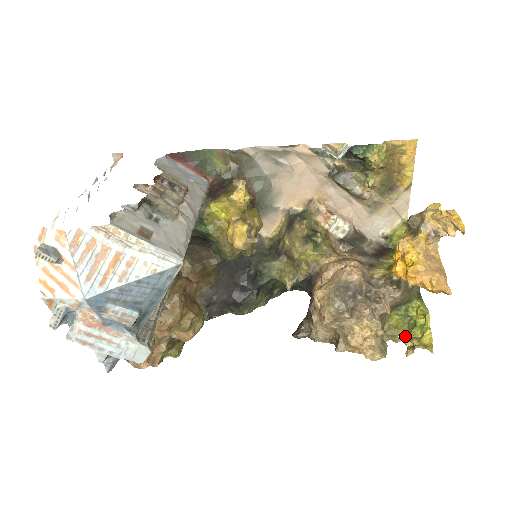
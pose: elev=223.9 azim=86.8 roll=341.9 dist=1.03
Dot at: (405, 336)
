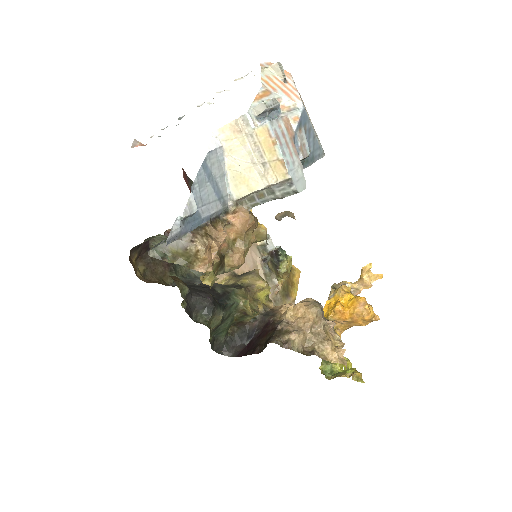
Dot at: (337, 376)
